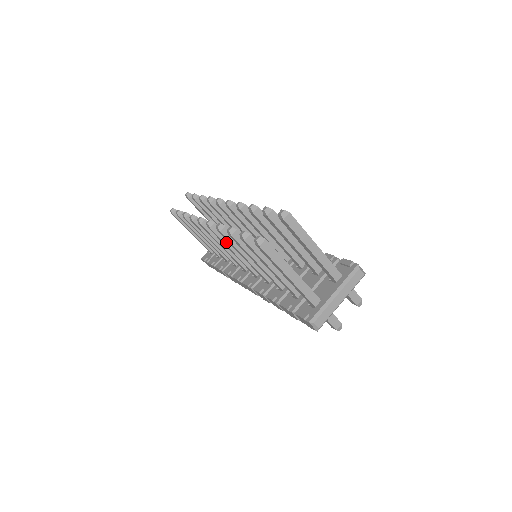
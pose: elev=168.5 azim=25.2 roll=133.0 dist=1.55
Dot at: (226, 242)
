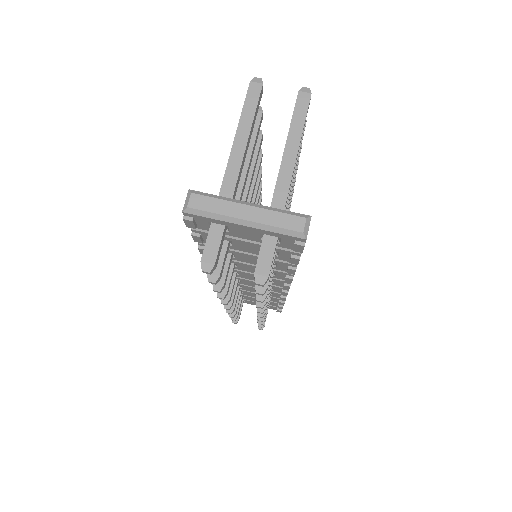
Dot at: occluded
